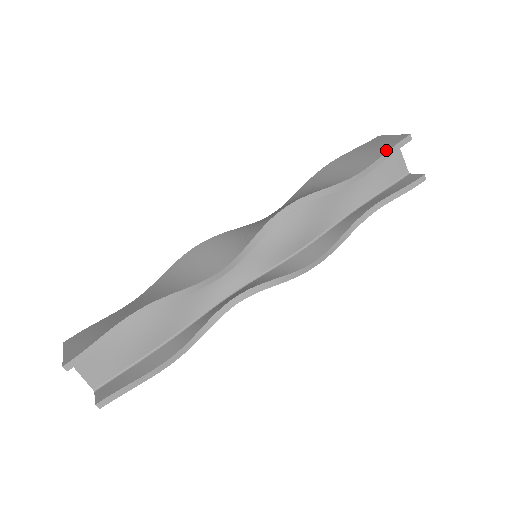
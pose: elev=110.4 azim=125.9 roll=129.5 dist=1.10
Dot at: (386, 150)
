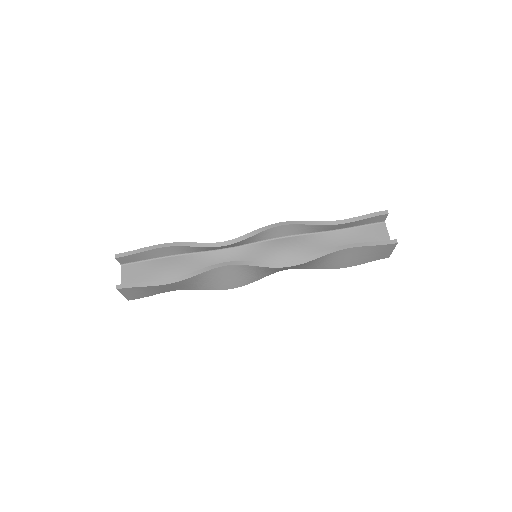
Dot at: (366, 215)
